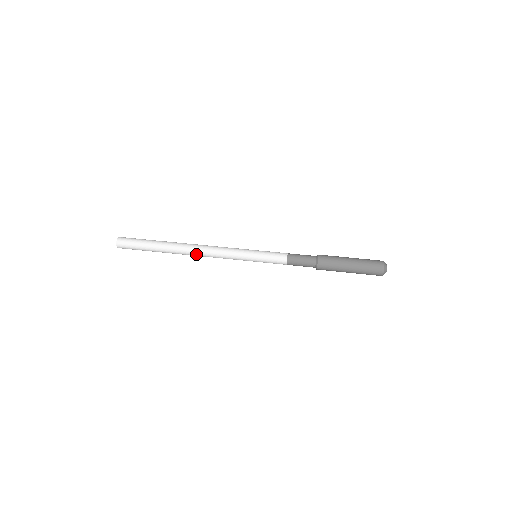
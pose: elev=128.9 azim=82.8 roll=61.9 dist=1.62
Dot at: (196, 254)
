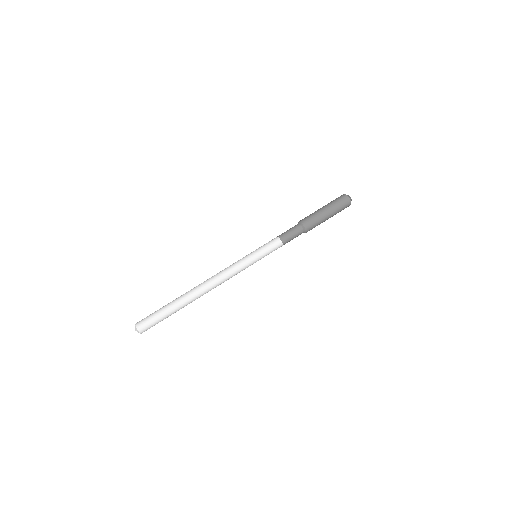
Dot at: (210, 287)
